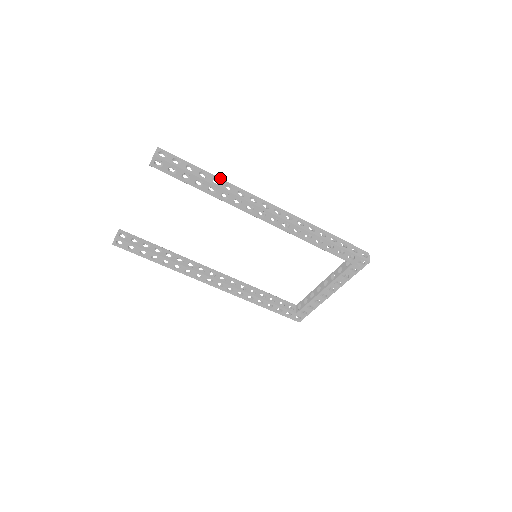
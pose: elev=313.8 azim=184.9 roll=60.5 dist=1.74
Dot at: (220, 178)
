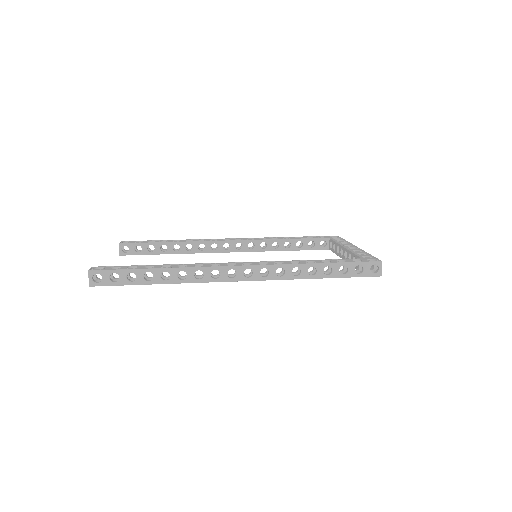
Dot at: (168, 268)
